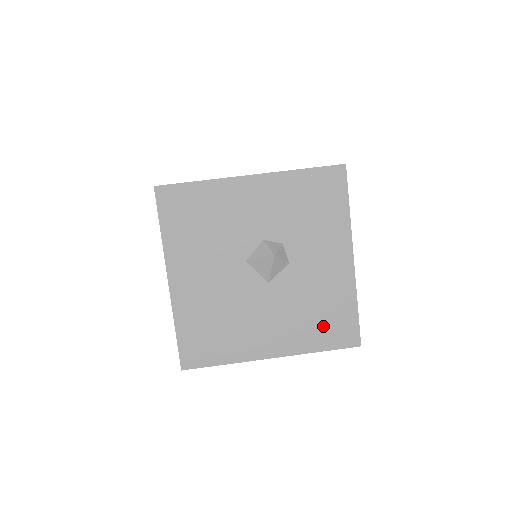
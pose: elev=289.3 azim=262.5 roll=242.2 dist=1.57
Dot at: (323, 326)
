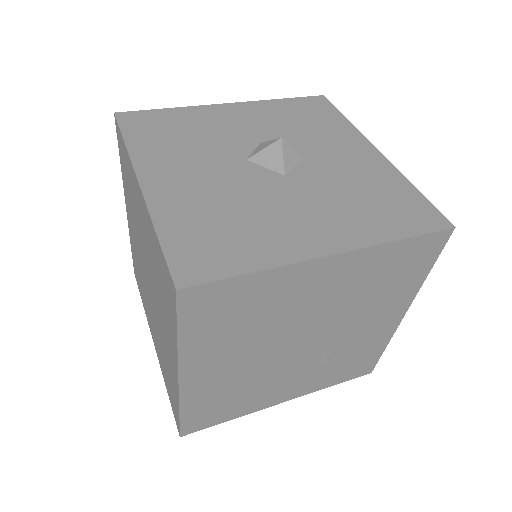
Dot at: (385, 211)
